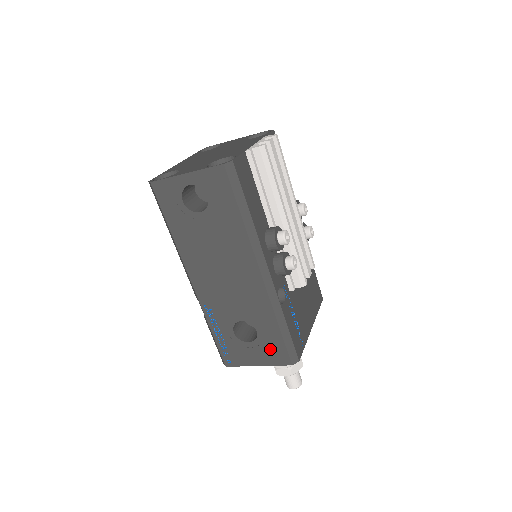
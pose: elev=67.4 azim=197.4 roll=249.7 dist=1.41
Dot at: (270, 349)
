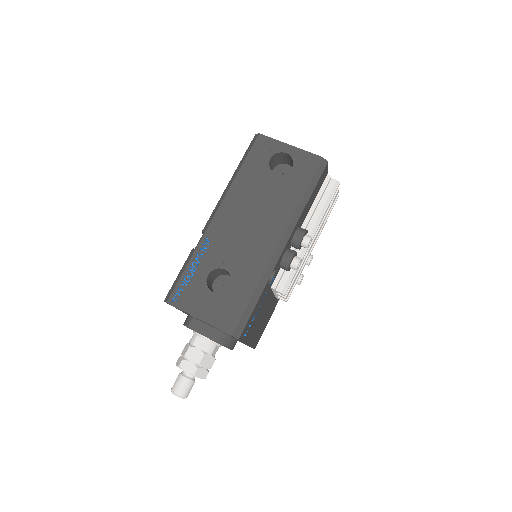
Dot at: (226, 309)
